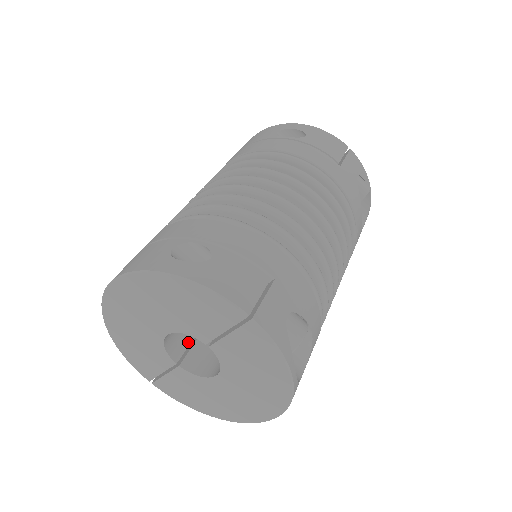
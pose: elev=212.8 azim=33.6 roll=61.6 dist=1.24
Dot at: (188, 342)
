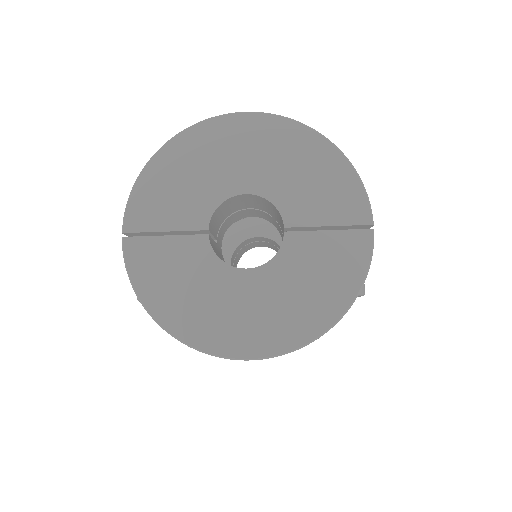
Dot at: (214, 233)
